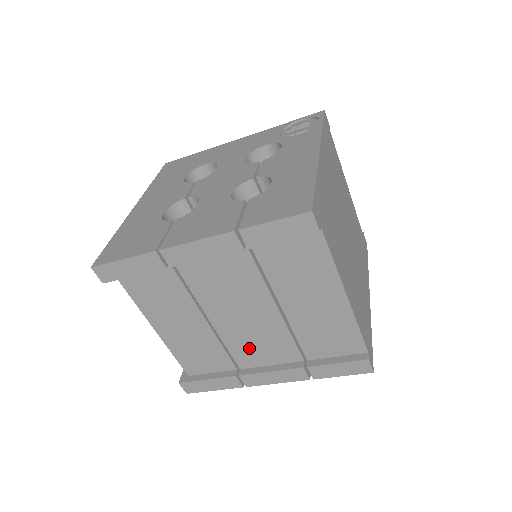
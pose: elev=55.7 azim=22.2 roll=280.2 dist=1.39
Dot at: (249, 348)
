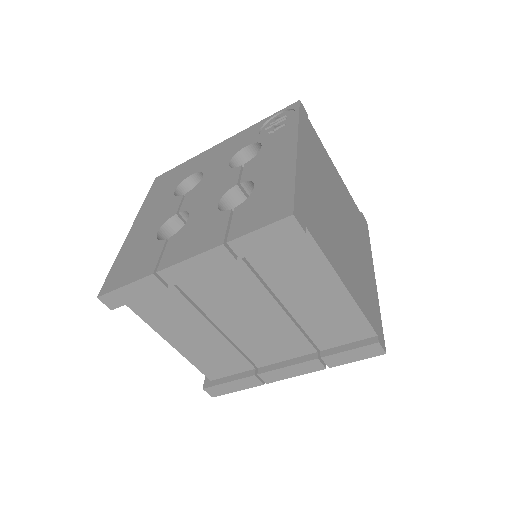
Dot at: (262, 348)
